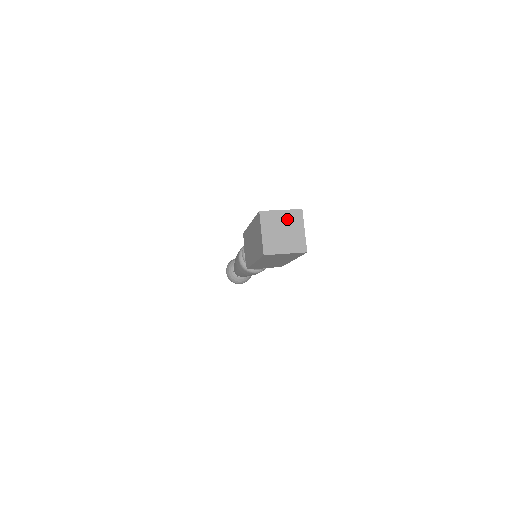
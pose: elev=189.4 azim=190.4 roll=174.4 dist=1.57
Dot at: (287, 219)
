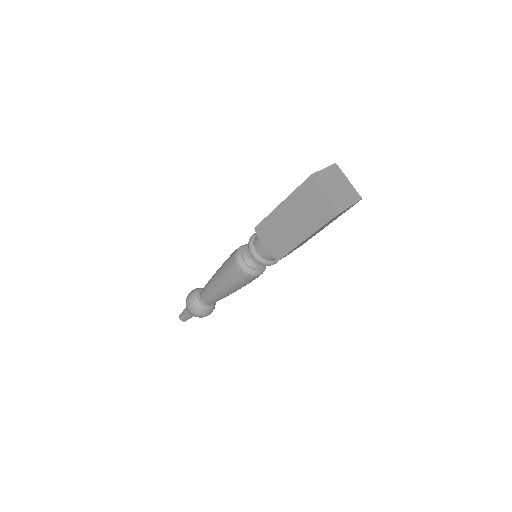
Dot at: (348, 188)
